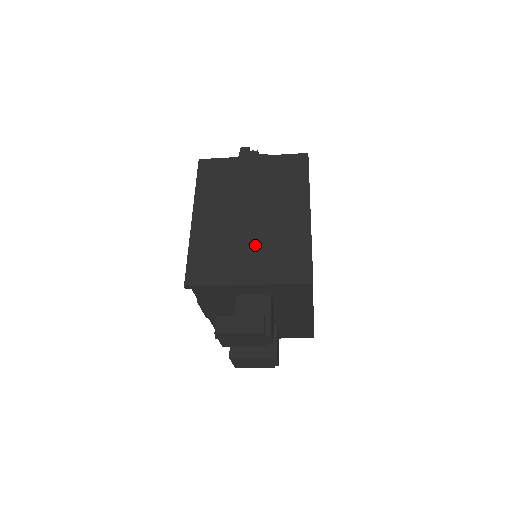
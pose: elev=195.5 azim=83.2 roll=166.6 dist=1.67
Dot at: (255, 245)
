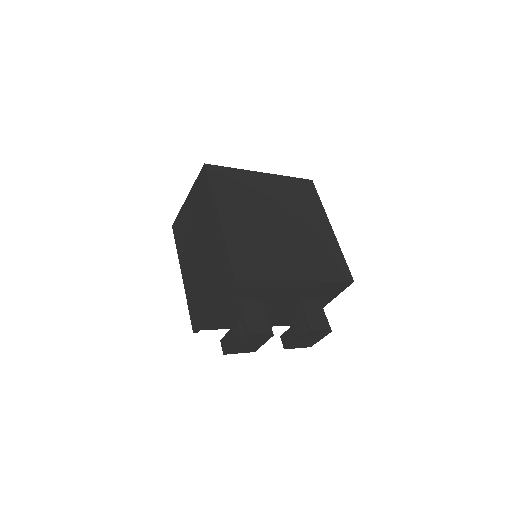
Dot at: (206, 273)
